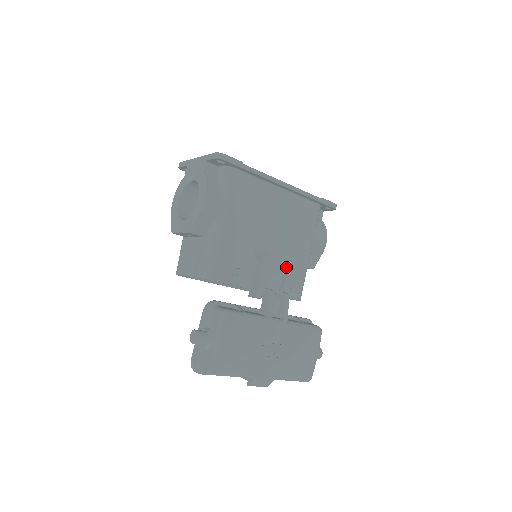
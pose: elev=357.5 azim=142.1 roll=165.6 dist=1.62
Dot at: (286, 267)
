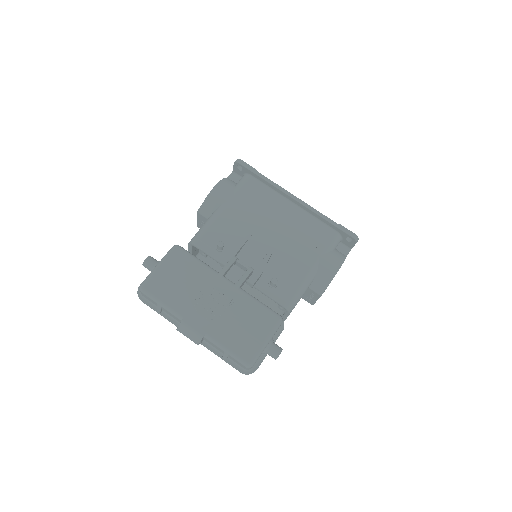
Dot at: (267, 254)
